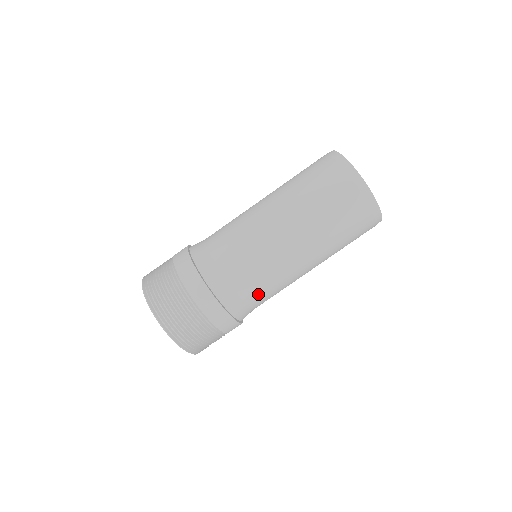
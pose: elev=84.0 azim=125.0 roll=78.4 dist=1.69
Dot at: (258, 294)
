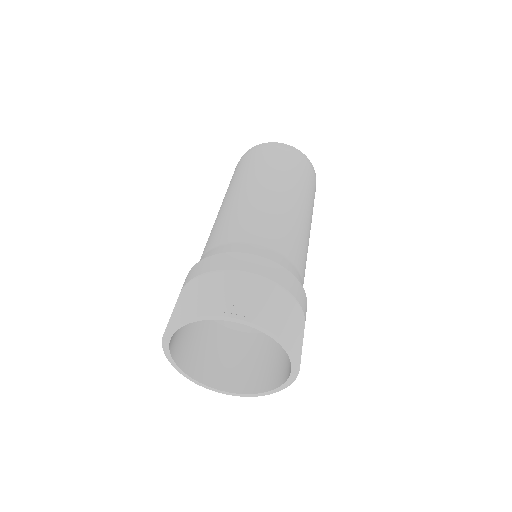
Dot at: (304, 271)
